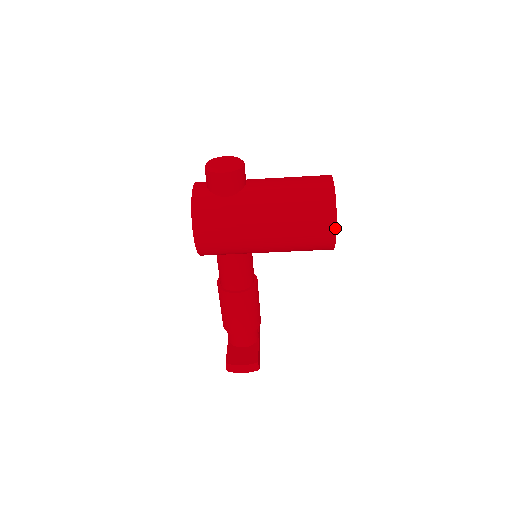
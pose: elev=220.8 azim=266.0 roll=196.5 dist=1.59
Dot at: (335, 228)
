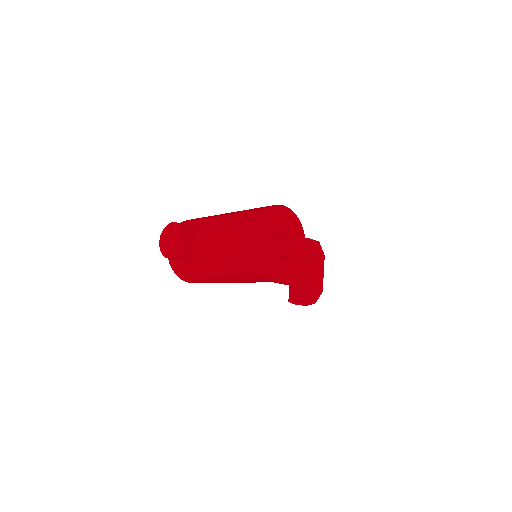
Dot at: (276, 281)
